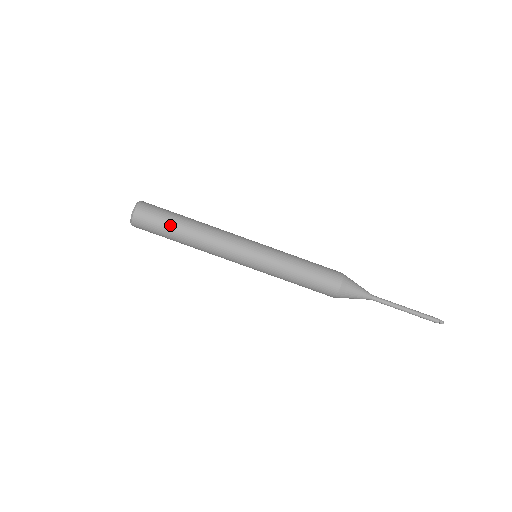
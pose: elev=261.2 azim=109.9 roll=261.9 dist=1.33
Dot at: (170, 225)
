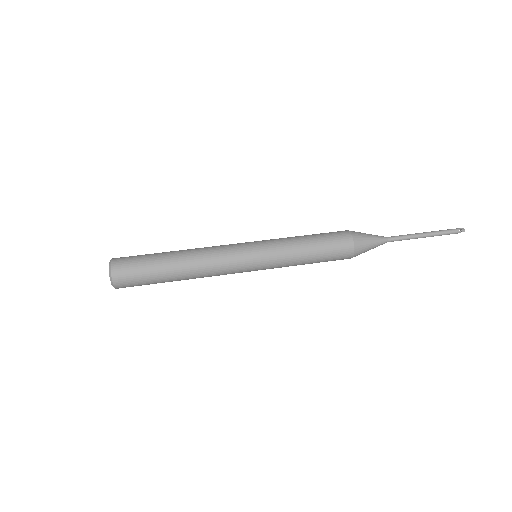
Dot at: (155, 253)
